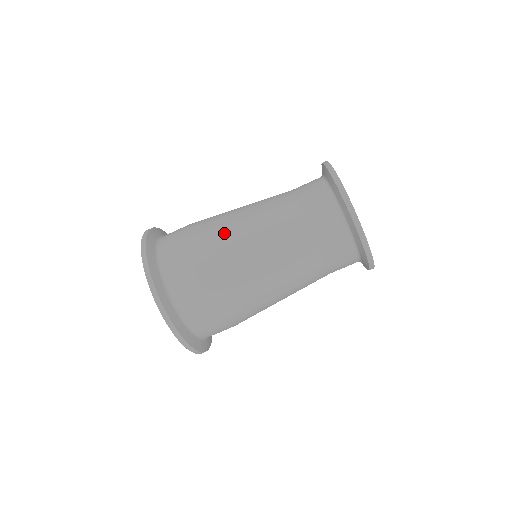
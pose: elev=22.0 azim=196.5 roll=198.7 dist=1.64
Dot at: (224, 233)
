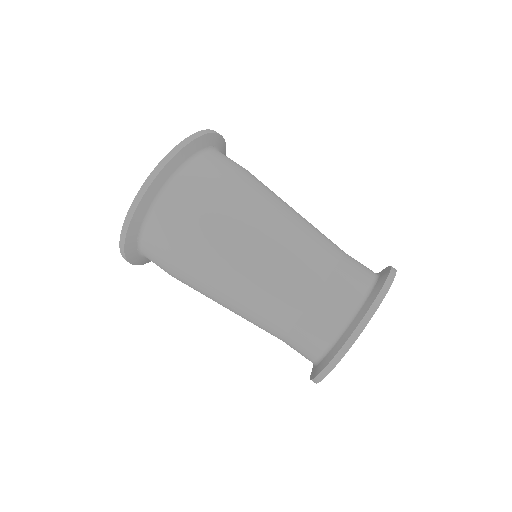
Dot at: (276, 196)
